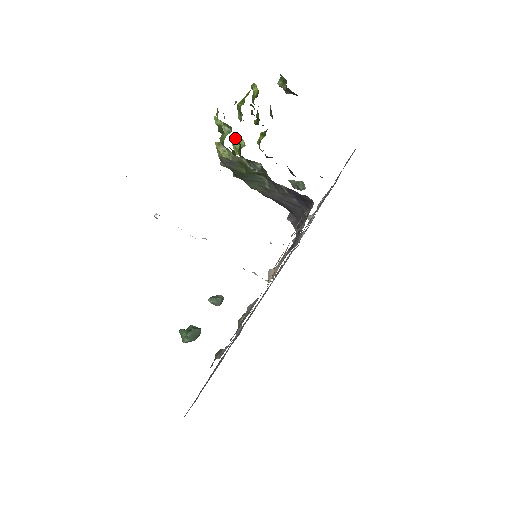
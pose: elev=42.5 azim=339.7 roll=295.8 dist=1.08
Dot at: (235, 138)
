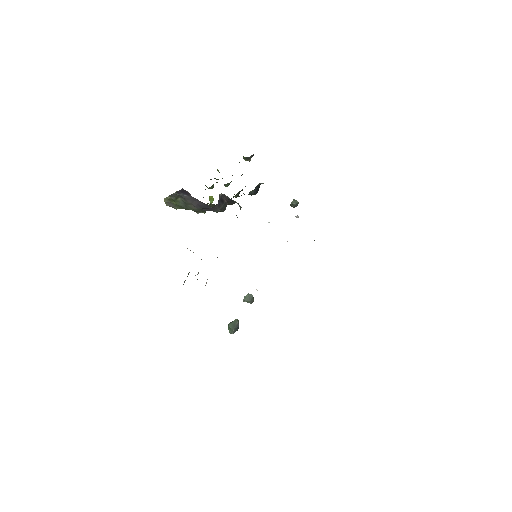
Dot at: (209, 199)
